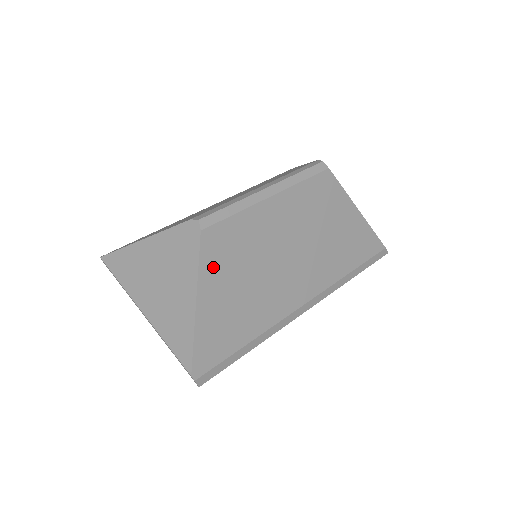
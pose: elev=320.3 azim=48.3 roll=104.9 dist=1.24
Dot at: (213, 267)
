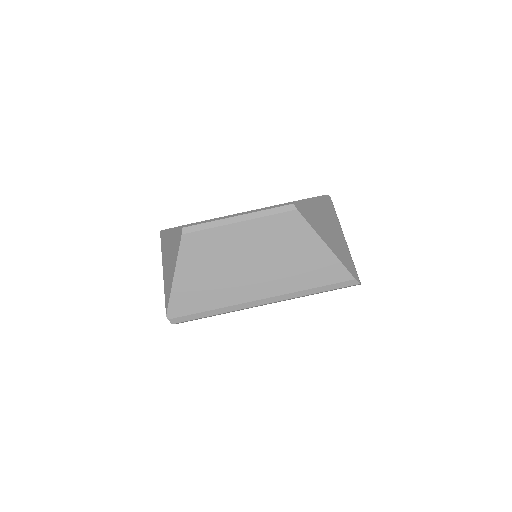
Dot at: (188, 257)
